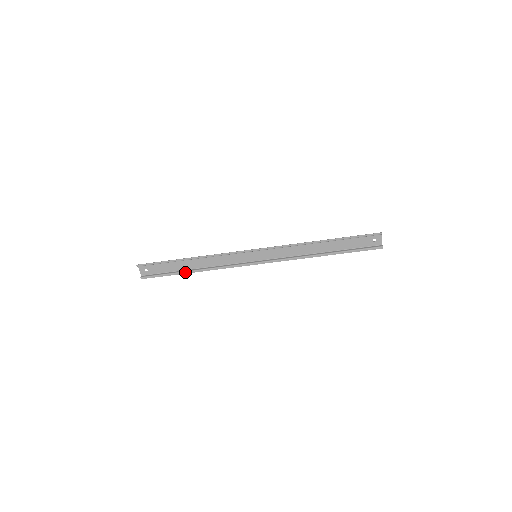
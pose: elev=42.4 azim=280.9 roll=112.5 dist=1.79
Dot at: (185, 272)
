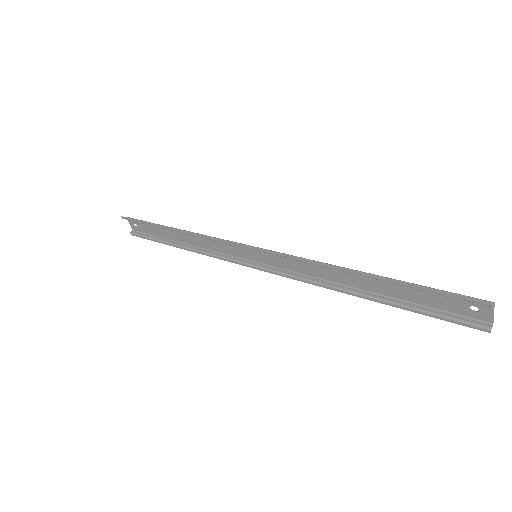
Dot at: (172, 244)
